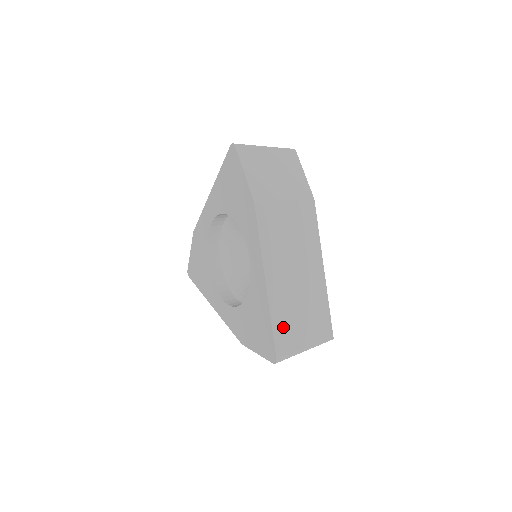
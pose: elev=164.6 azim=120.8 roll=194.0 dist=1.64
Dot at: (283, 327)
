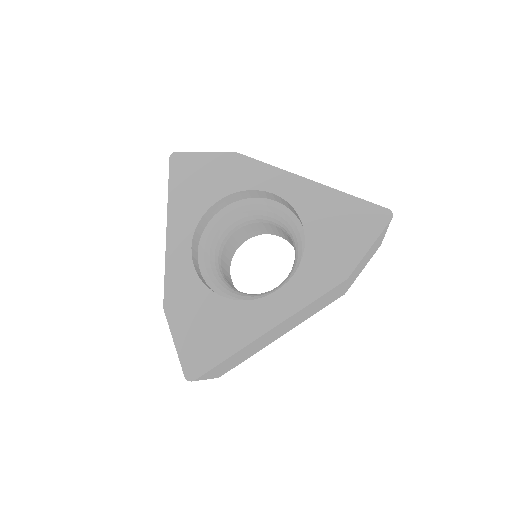
Dot at: occluded
